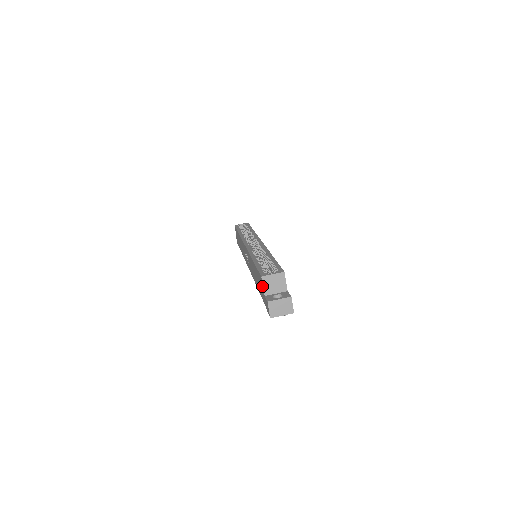
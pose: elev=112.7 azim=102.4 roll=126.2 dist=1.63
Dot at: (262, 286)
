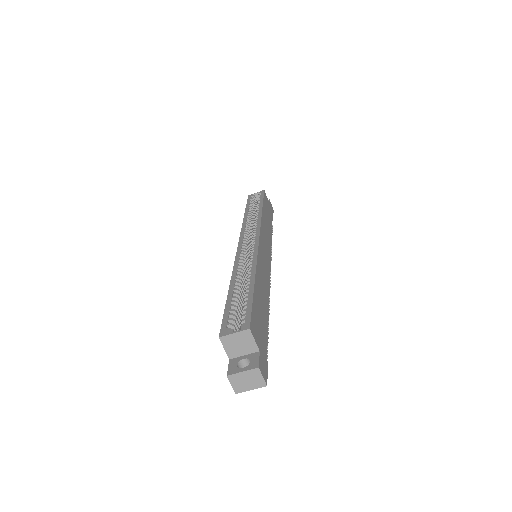
Dot at: (225, 346)
